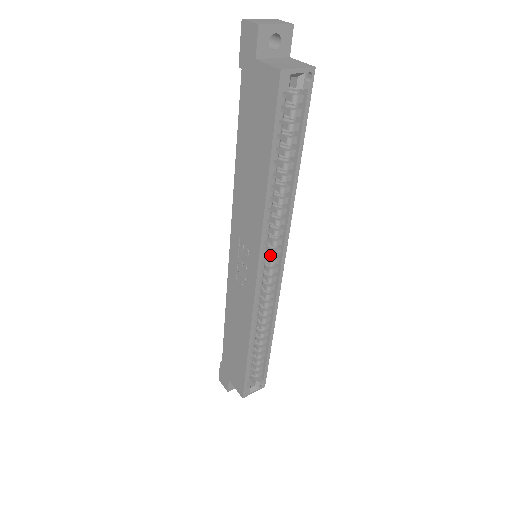
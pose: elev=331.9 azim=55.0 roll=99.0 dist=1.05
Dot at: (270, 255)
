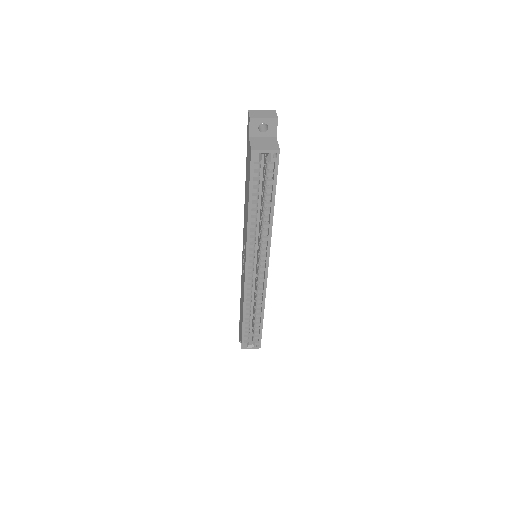
Dot at: (260, 258)
